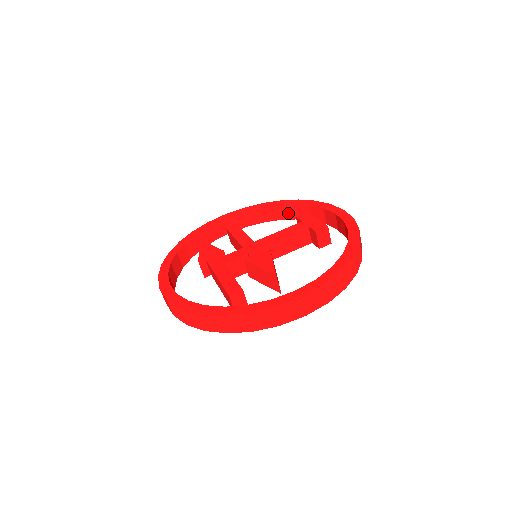
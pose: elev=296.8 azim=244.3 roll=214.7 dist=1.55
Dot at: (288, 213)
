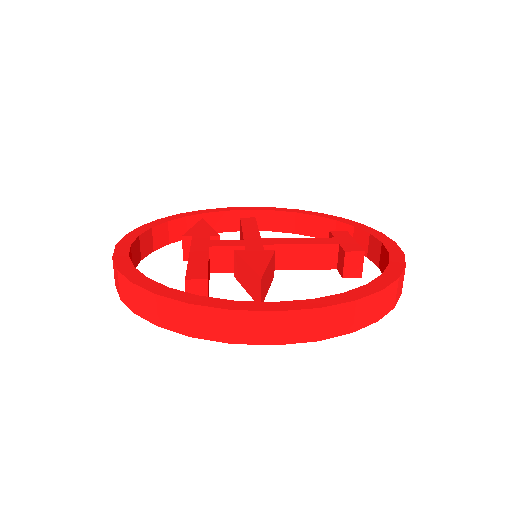
Dot at: (325, 230)
